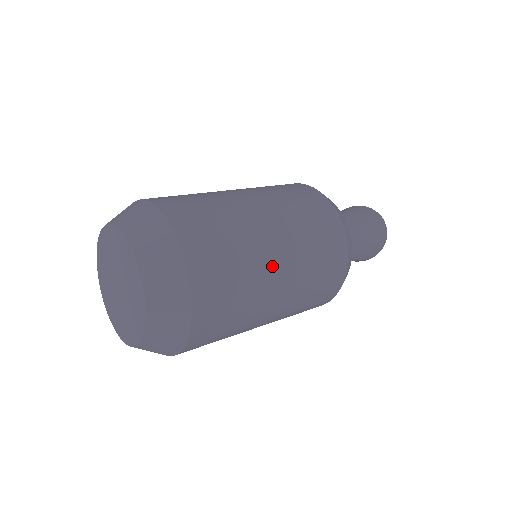
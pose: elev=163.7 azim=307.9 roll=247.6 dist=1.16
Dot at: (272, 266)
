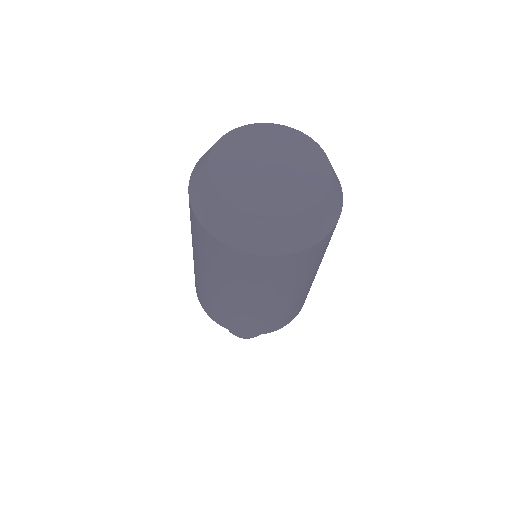
Dot at: occluded
